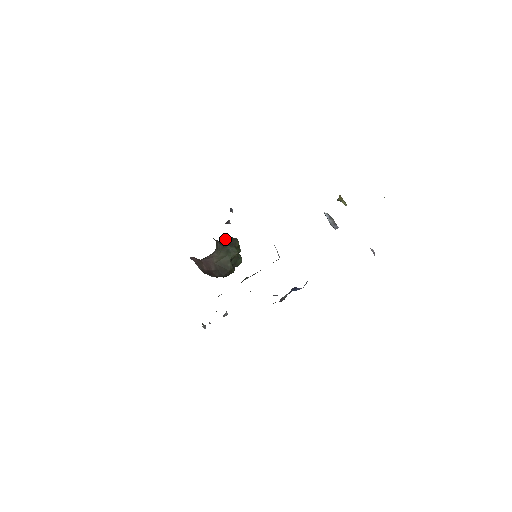
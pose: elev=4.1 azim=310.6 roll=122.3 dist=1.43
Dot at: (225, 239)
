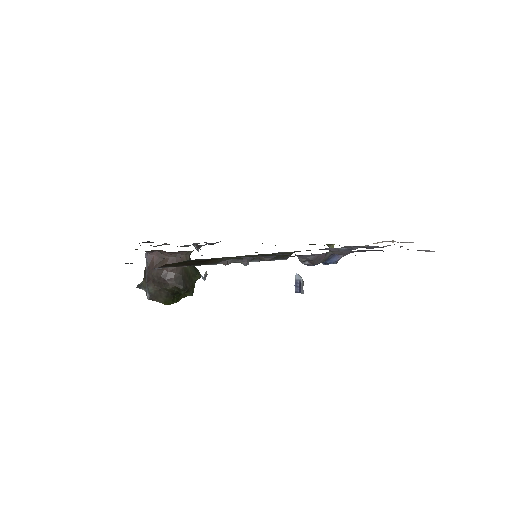
Dot at: occluded
